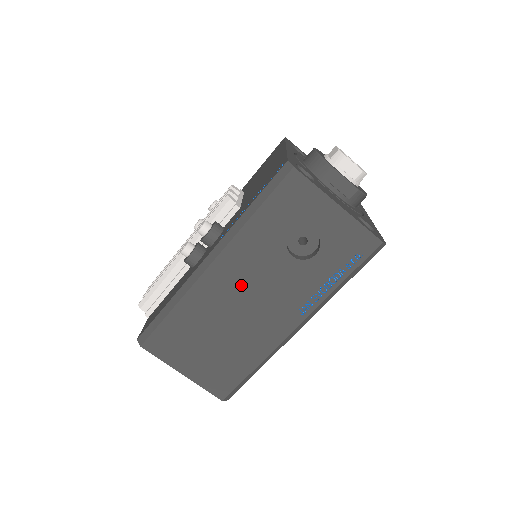
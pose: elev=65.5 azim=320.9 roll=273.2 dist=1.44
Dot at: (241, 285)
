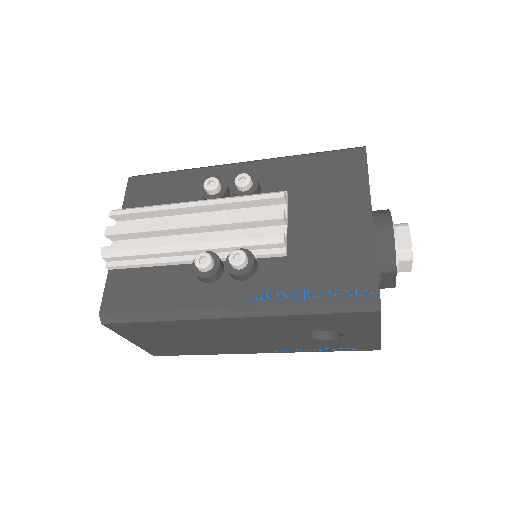
Dot at: (245, 331)
